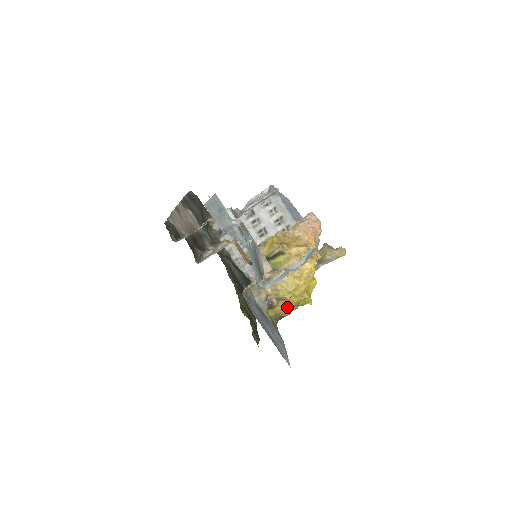
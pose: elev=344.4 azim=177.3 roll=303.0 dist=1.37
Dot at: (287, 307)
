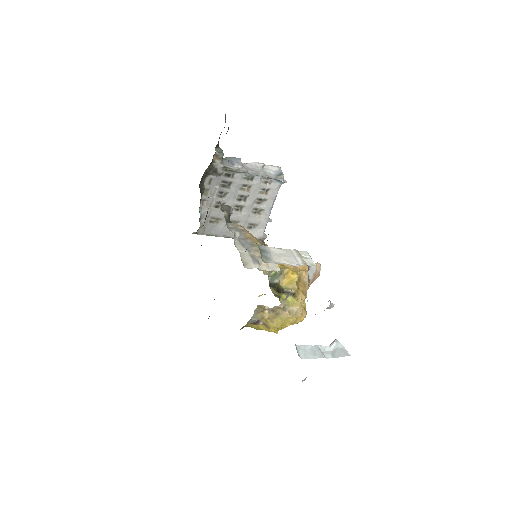
Dot at: (260, 328)
